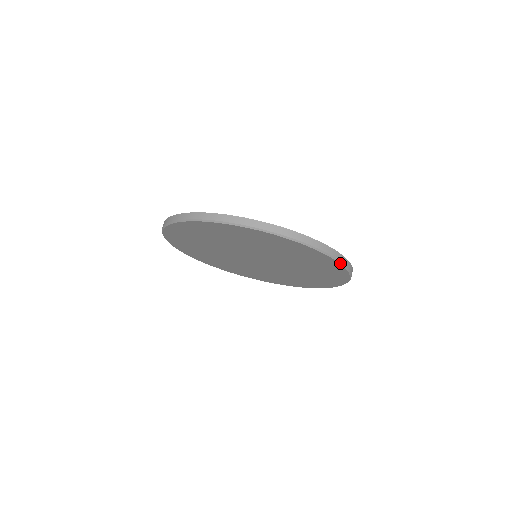
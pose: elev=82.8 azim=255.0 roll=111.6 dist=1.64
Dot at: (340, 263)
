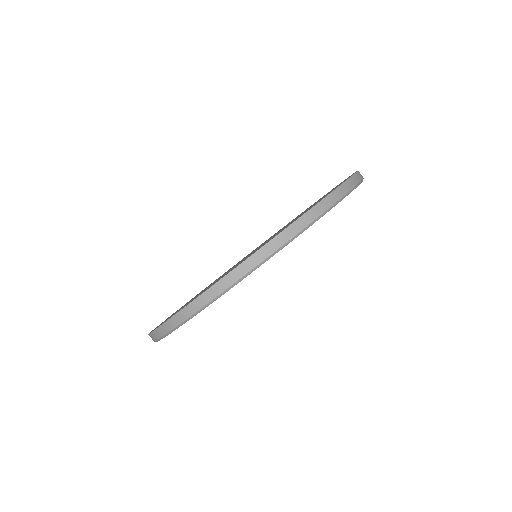
Dot at: (354, 188)
